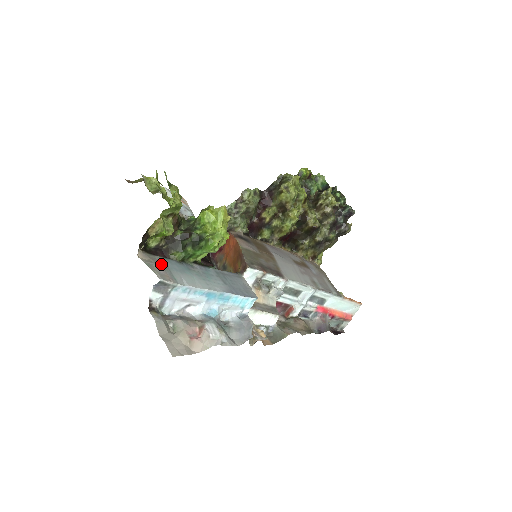
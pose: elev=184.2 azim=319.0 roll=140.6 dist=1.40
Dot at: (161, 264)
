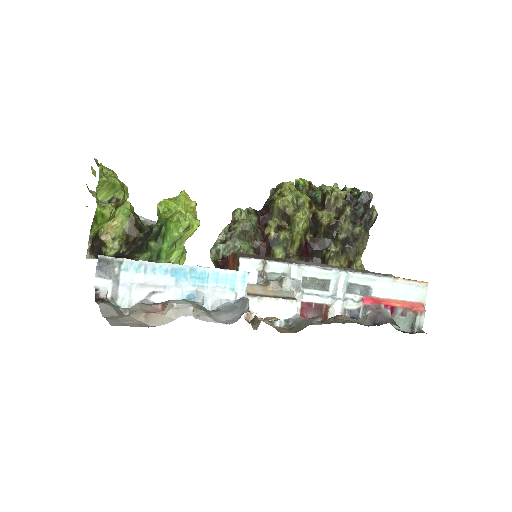
Dot at: occluded
